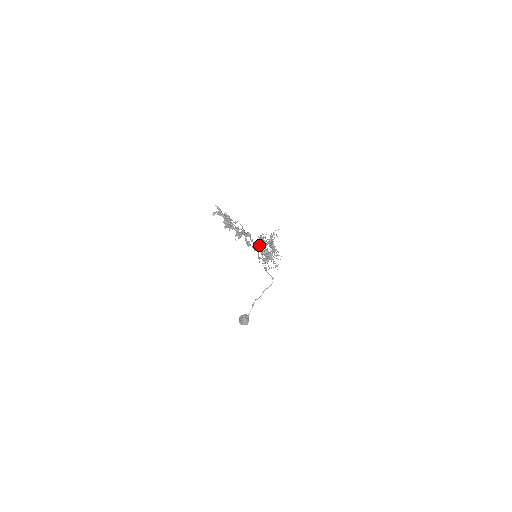
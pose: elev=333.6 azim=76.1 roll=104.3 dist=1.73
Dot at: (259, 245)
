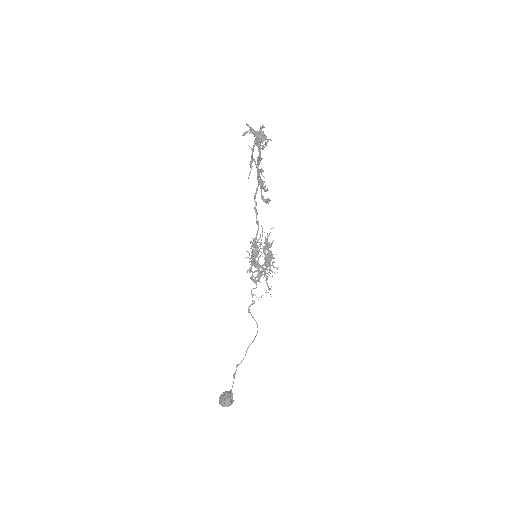
Dot at: (254, 249)
